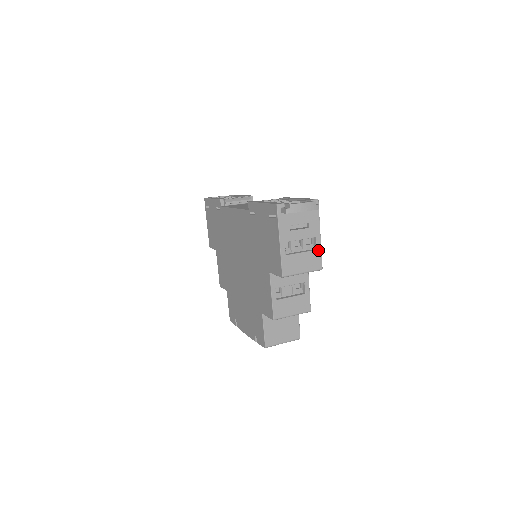
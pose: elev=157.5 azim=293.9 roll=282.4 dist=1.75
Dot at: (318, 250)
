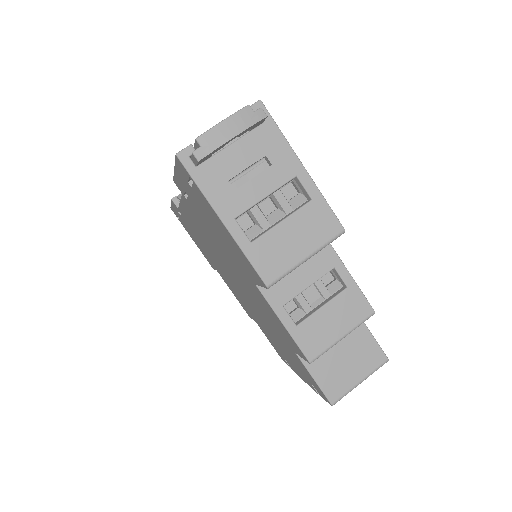
Dot at: (315, 198)
